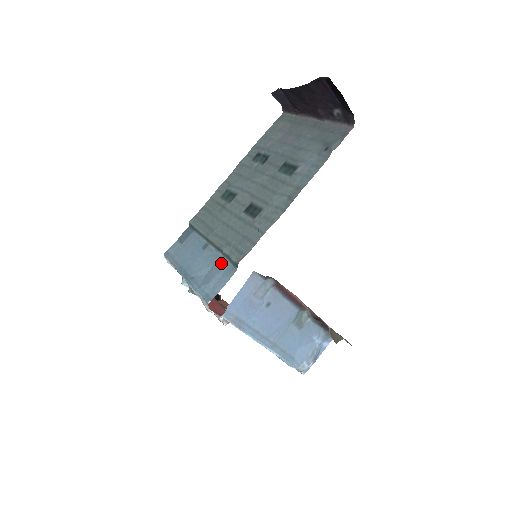
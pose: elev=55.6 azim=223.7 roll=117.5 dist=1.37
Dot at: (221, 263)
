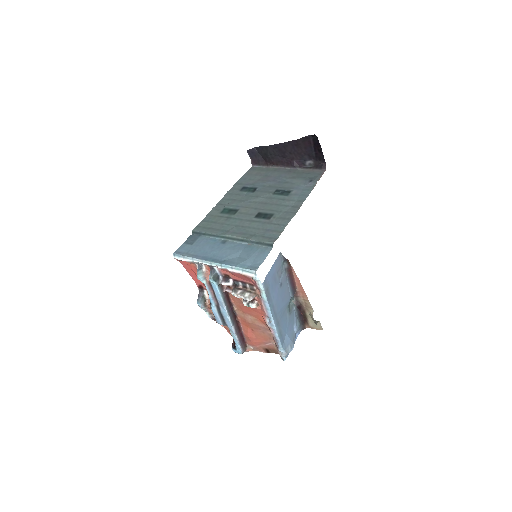
Dot at: (252, 247)
